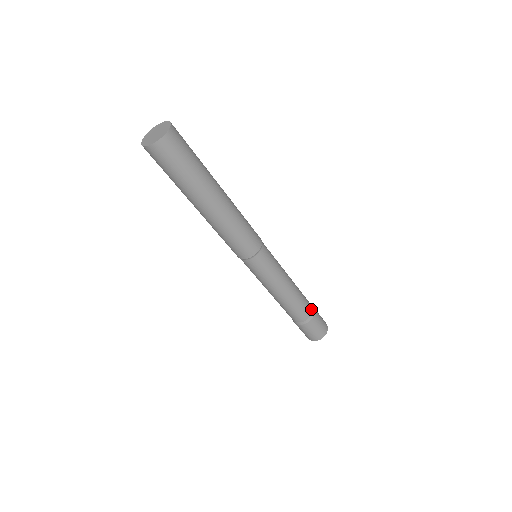
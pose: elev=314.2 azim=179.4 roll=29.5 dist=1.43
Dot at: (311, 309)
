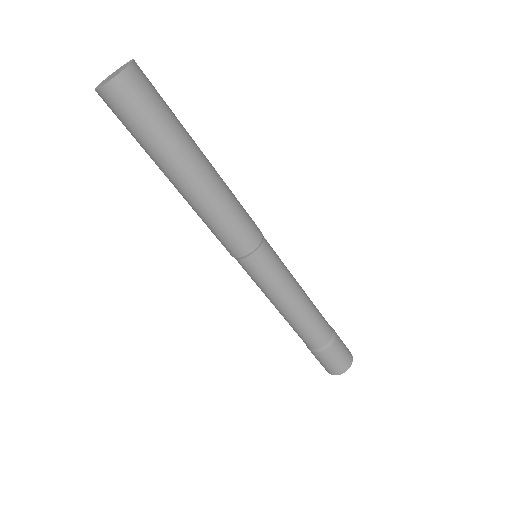
Dot at: (322, 343)
